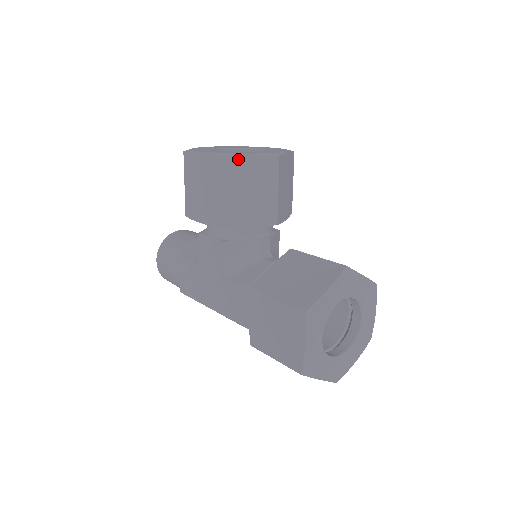
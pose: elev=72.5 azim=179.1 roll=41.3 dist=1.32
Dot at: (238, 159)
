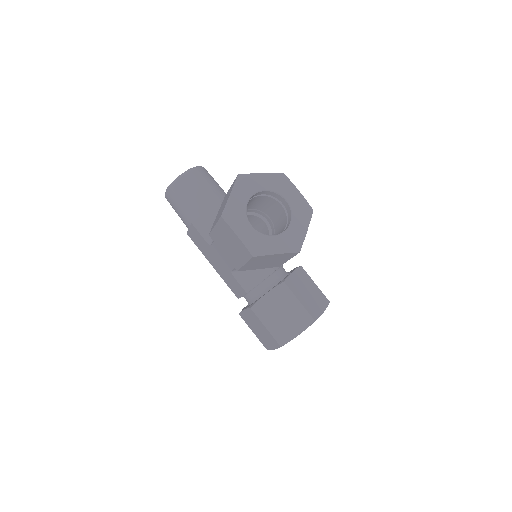
Dot at: (268, 256)
